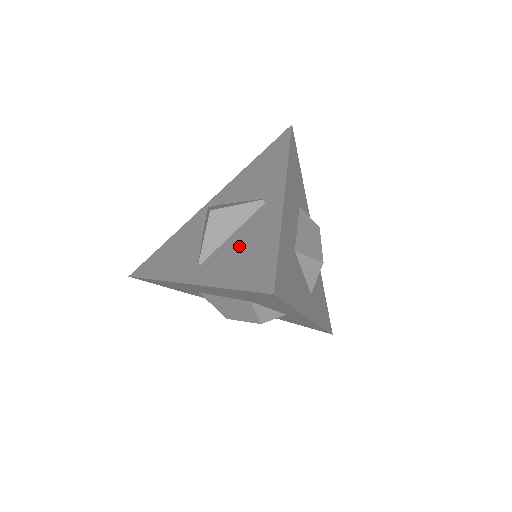
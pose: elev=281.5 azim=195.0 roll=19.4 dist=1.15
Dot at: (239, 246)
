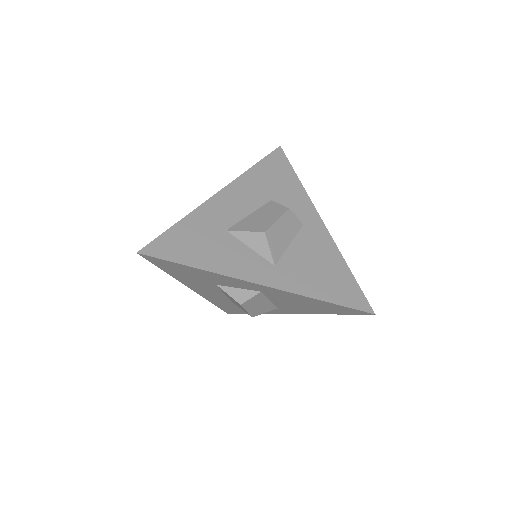
Dot at: occluded
